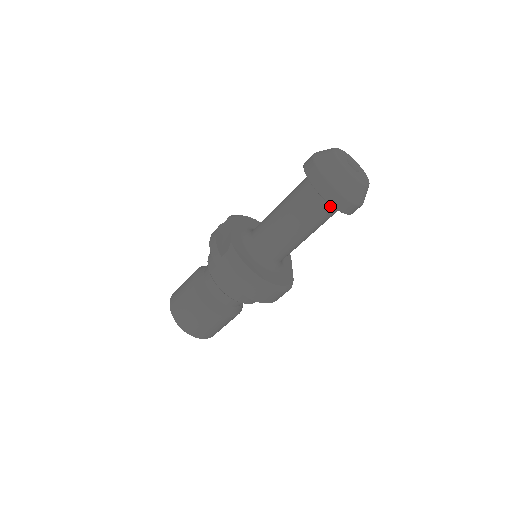
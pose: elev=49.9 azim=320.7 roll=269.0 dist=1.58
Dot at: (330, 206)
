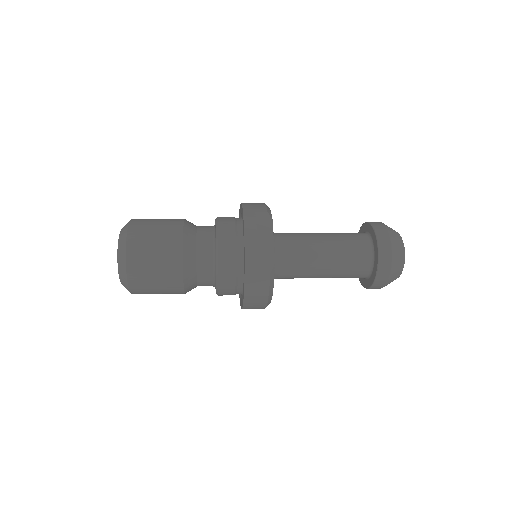
Dot at: (362, 277)
